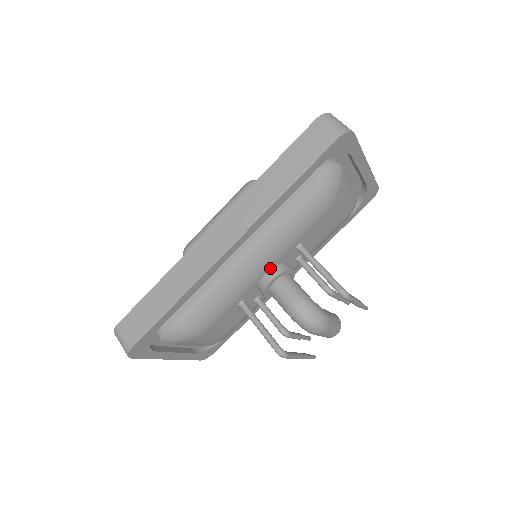
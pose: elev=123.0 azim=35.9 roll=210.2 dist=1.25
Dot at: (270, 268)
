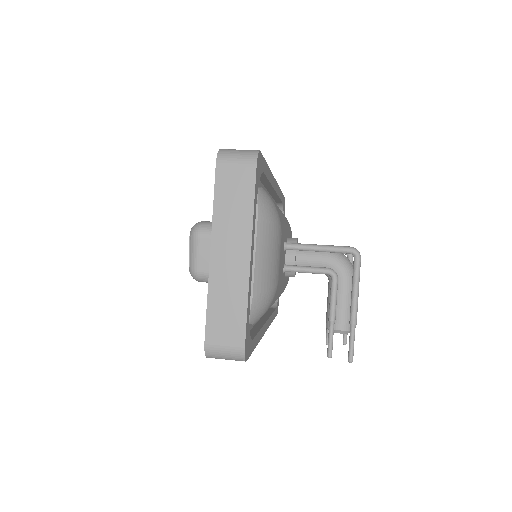
Dot at: occluded
